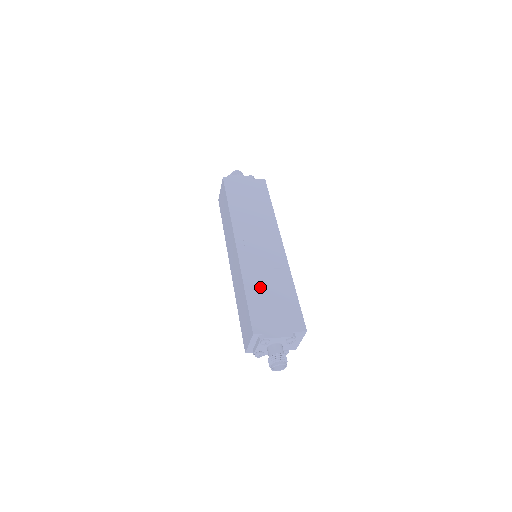
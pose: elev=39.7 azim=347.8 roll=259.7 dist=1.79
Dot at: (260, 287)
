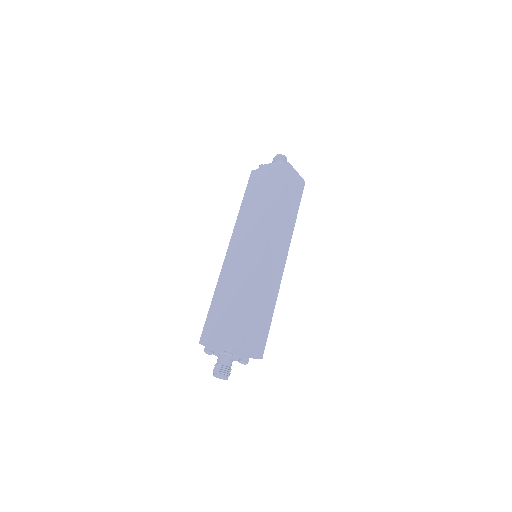
Dot at: (225, 295)
